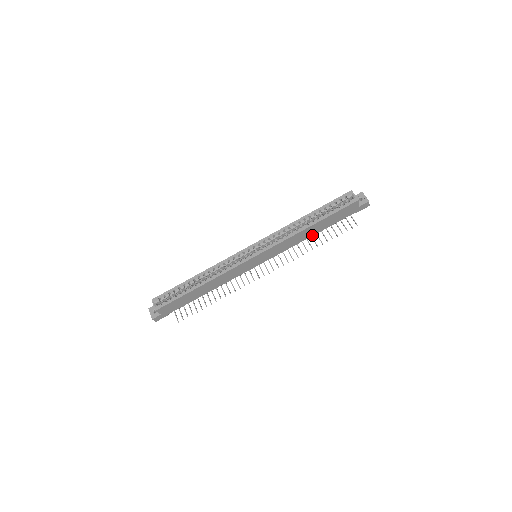
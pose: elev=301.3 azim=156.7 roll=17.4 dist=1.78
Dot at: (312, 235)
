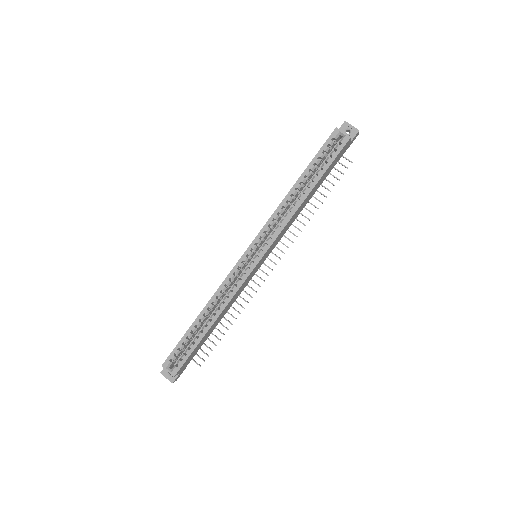
Dot at: (308, 200)
